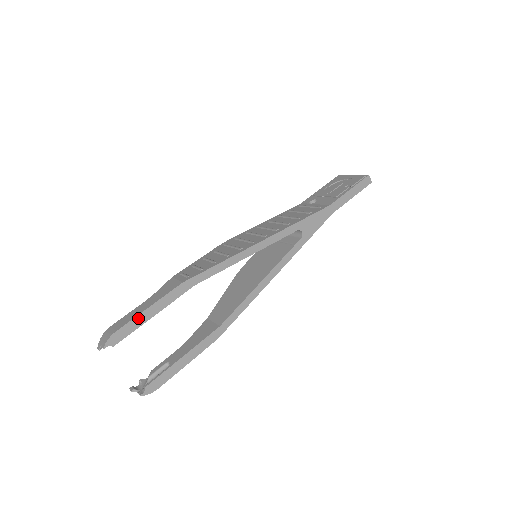
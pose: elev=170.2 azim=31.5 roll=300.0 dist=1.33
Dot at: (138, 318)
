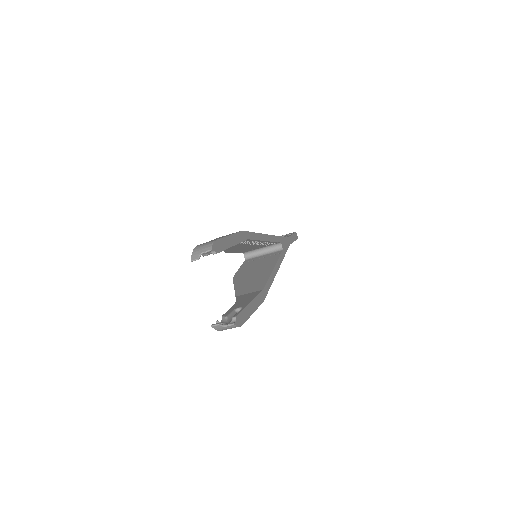
Dot at: (226, 239)
